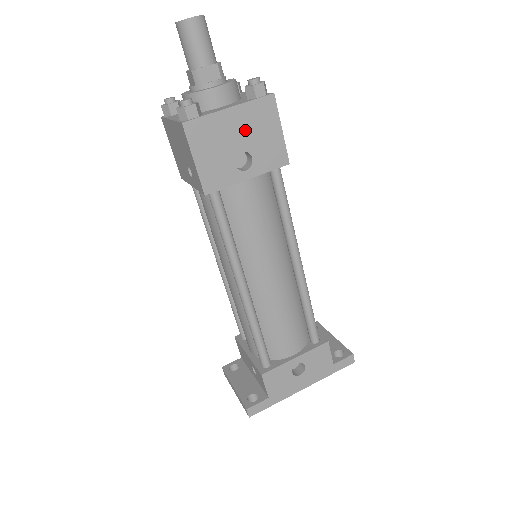
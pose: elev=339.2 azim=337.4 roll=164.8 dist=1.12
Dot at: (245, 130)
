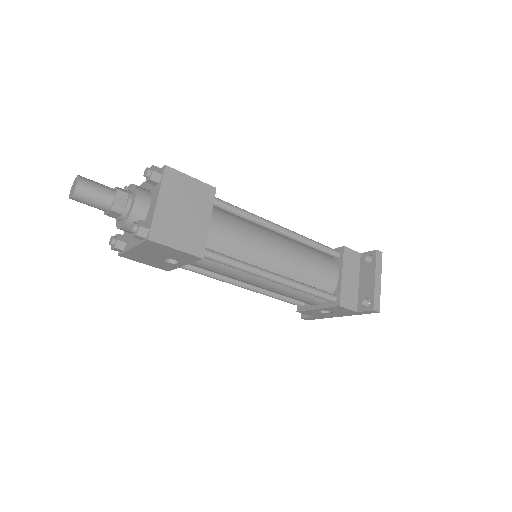
Dot at: (154, 253)
